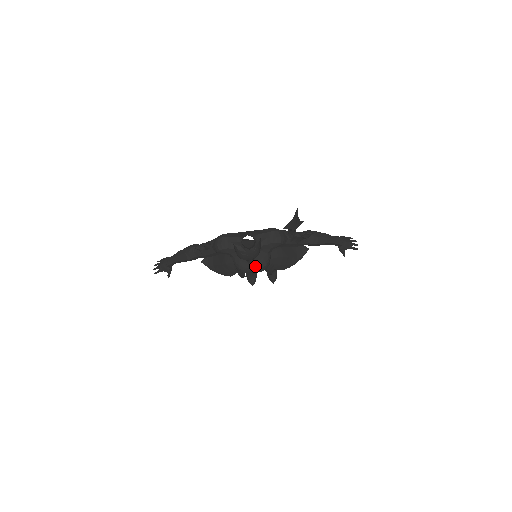
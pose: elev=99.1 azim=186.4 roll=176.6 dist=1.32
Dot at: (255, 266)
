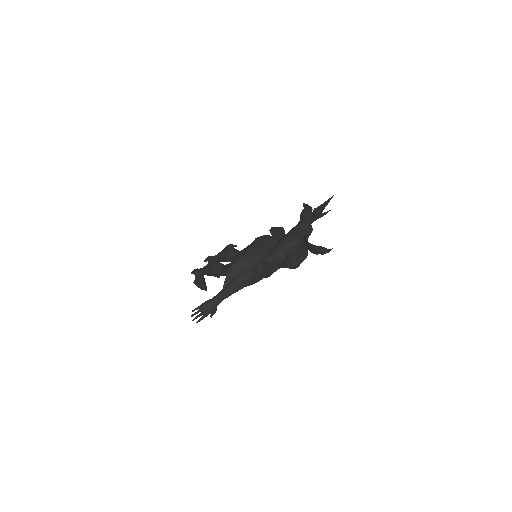
Dot at: (304, 258)
